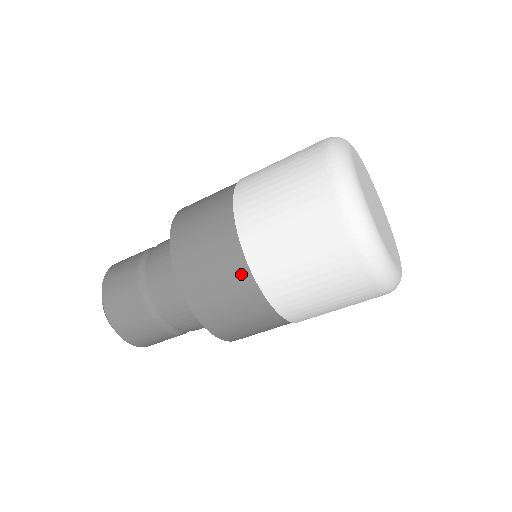
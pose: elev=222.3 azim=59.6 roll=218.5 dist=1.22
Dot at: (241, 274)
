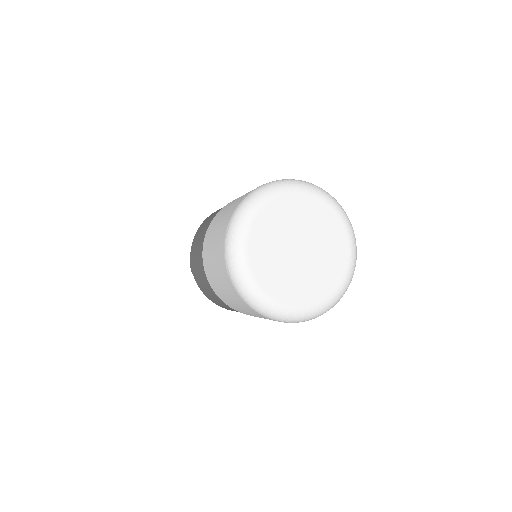
Dot at: (207, 281)
